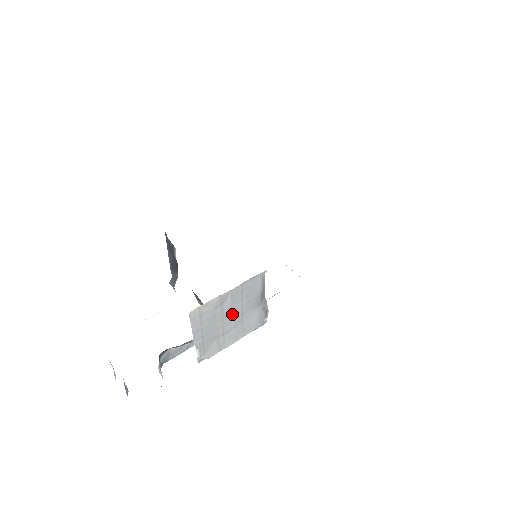
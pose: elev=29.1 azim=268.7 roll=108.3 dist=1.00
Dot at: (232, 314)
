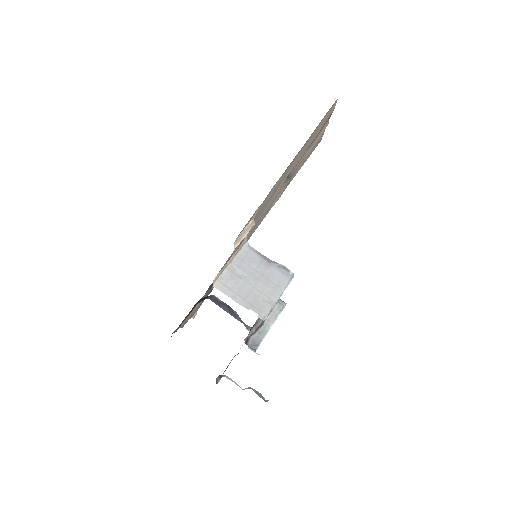
Dot at: (252, 277)
